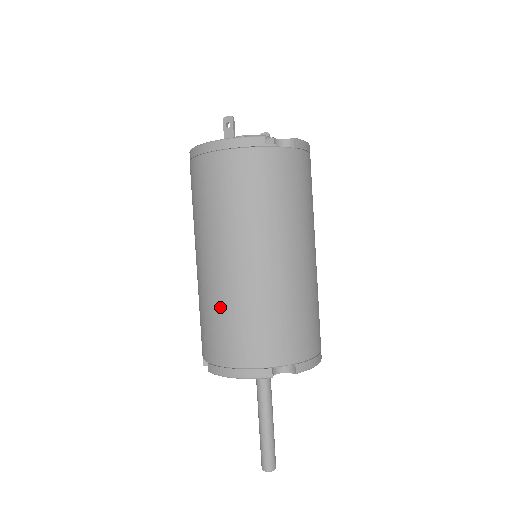
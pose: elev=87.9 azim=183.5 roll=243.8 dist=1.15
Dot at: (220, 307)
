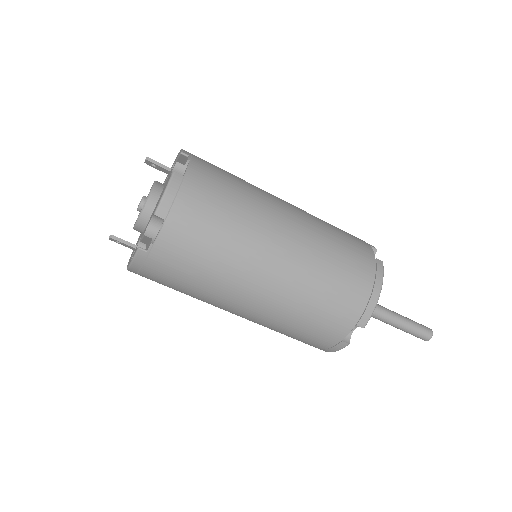
Dot at: occluded
